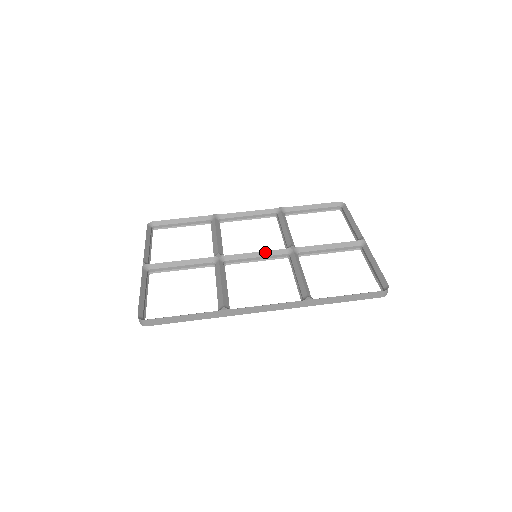
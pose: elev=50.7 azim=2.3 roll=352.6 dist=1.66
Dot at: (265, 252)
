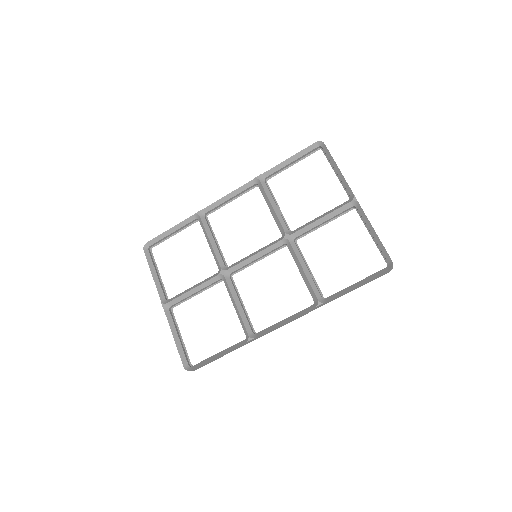
Dot at: (263, 251)
